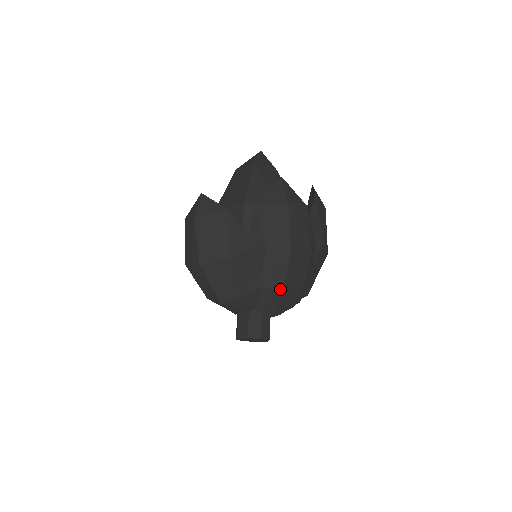
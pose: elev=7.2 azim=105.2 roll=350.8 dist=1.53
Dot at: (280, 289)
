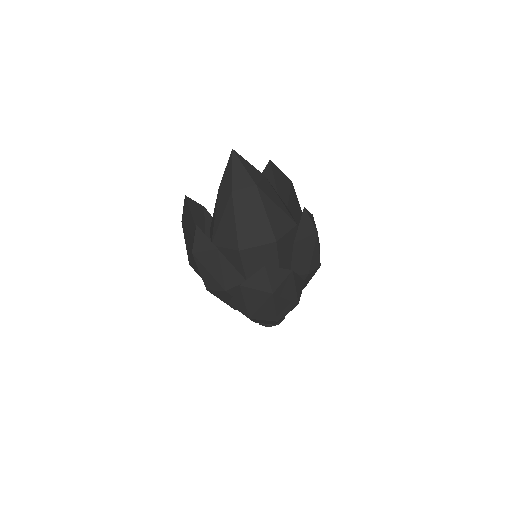
Dot at: (304, 287)
